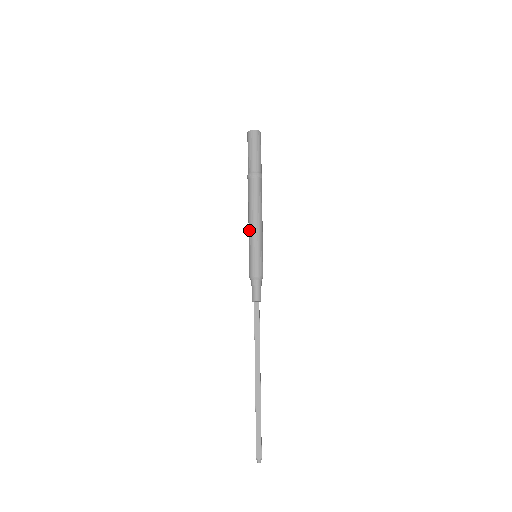
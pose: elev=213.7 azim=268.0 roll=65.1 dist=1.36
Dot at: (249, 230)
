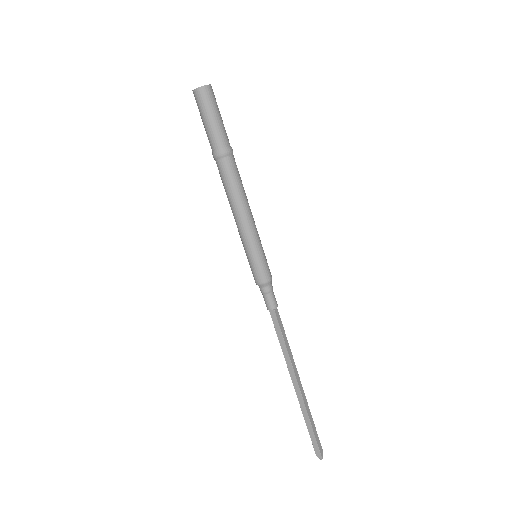
Dot at: occluded
